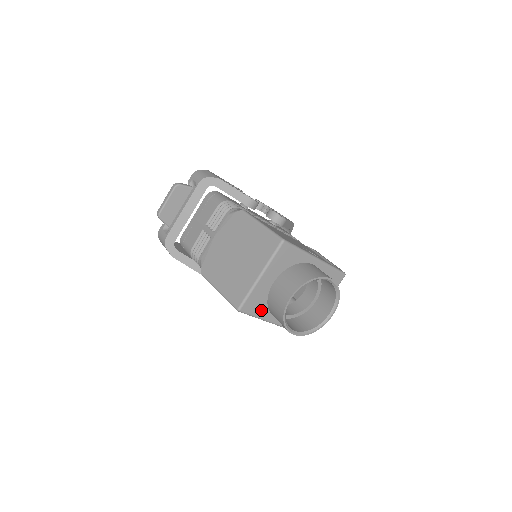
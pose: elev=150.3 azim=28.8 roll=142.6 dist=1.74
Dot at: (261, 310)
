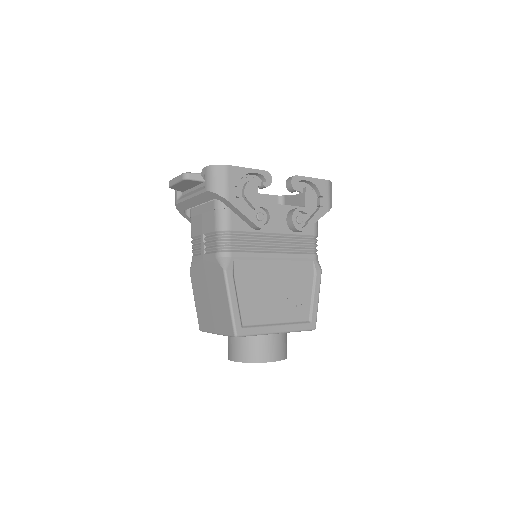
Dot at: occluded
